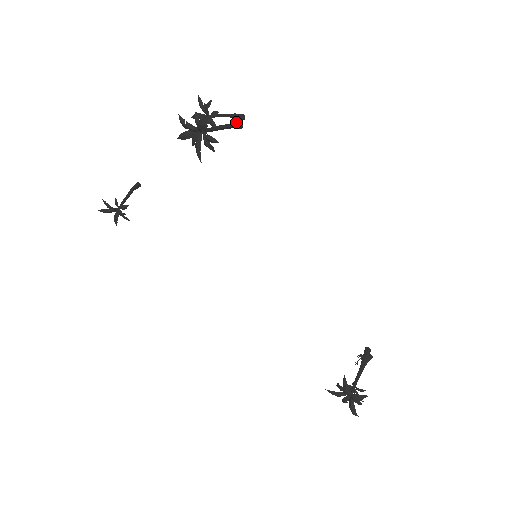
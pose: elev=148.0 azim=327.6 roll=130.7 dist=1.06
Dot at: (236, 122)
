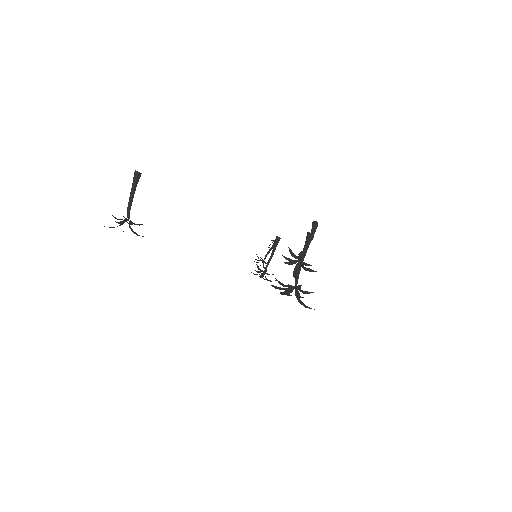
Dot at: (311, 240)
